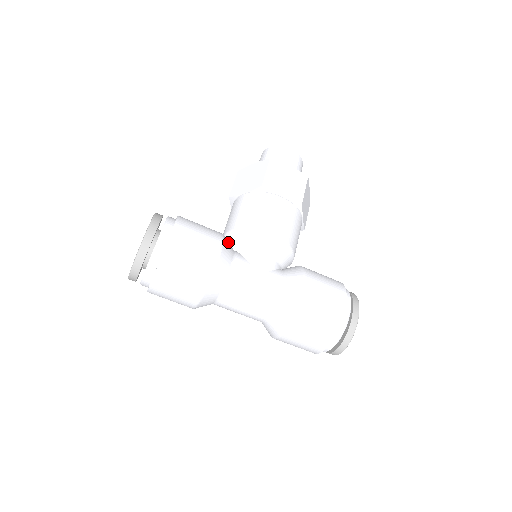
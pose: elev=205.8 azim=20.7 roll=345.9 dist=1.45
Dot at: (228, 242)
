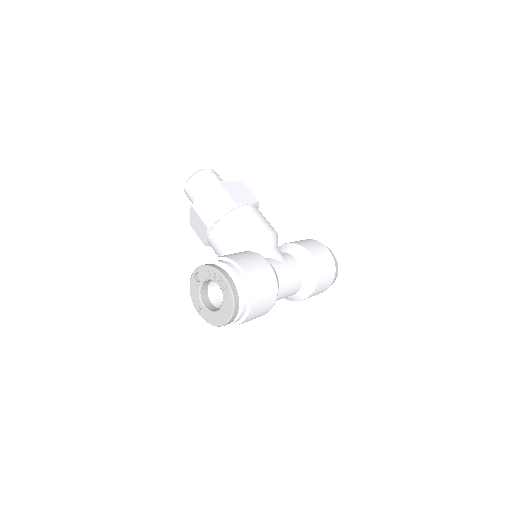
Dot at: occluded
